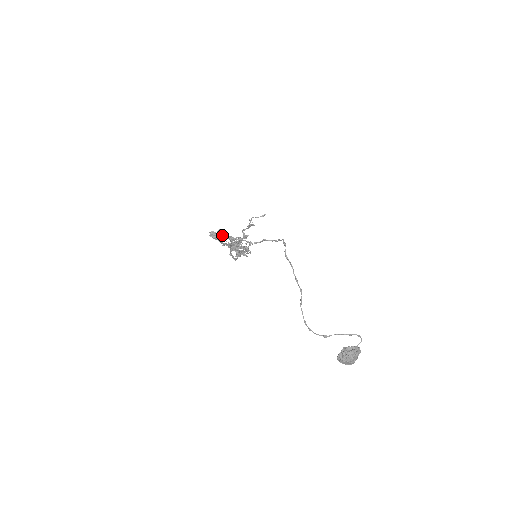
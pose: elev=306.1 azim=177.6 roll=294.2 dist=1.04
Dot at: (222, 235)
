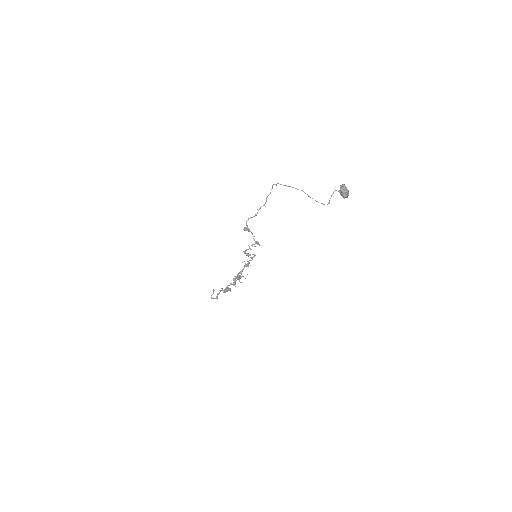
Dot at: (223, 290)
